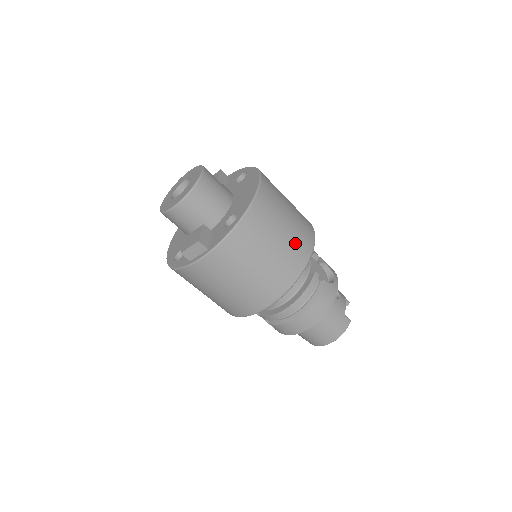
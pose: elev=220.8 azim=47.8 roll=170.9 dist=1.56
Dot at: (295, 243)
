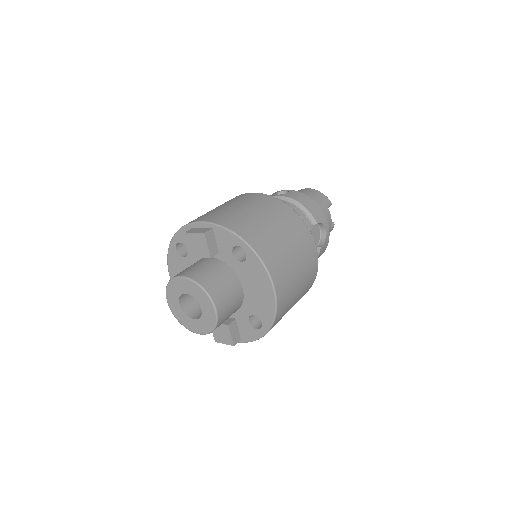
Dot at: (306, 286)
